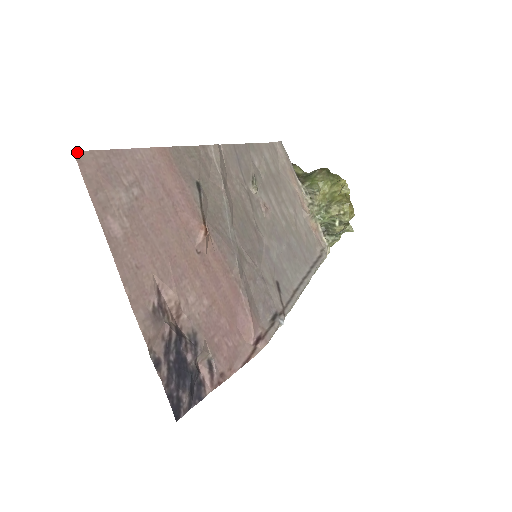
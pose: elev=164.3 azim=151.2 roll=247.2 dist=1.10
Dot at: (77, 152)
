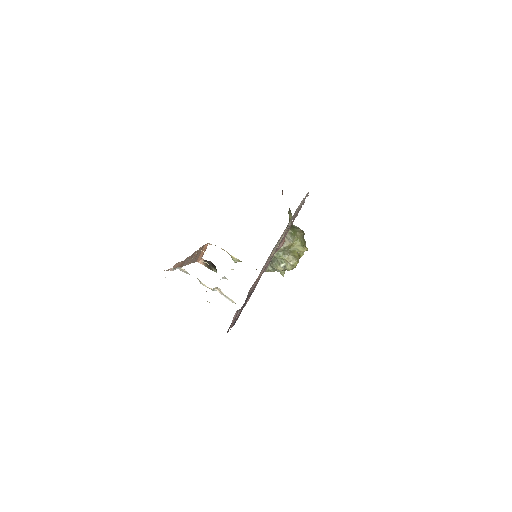
Dot at: occluded
